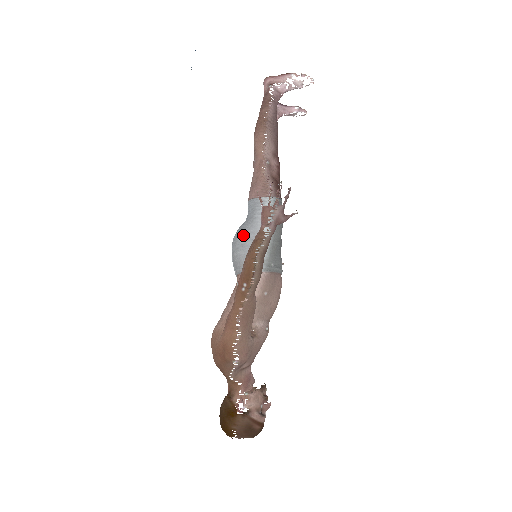
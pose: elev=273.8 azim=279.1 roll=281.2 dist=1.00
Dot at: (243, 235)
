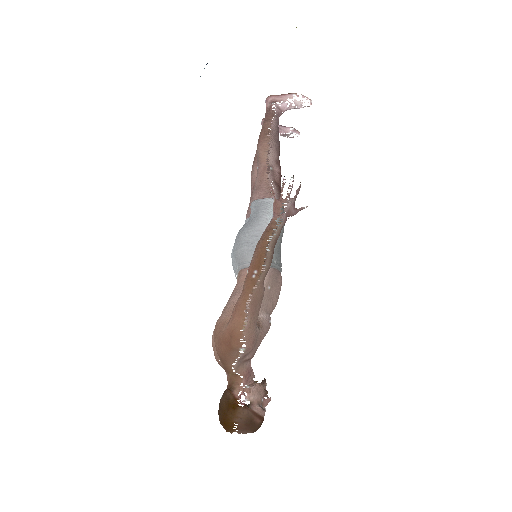
Dot at: (247, 232)
